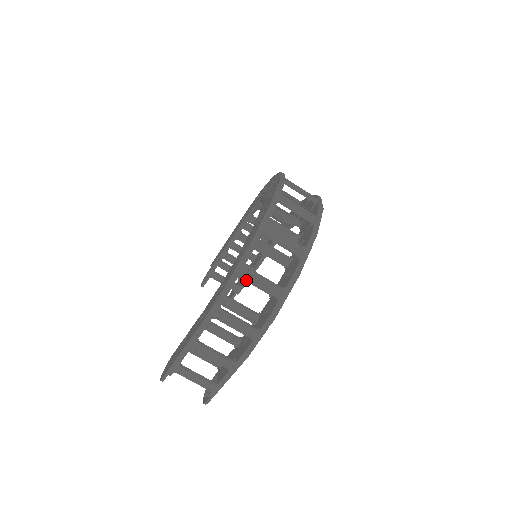
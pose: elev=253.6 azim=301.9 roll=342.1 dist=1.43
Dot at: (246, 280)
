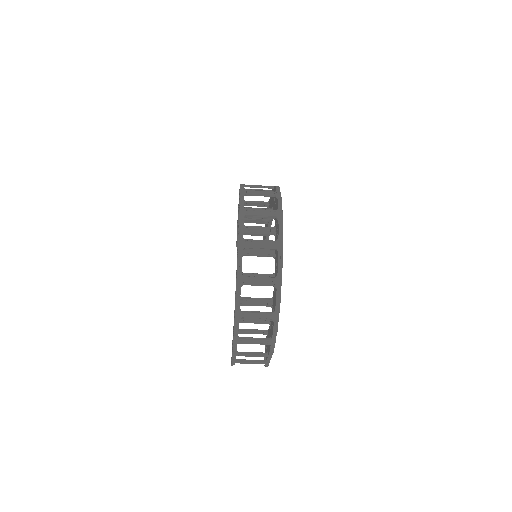
Dot at: (249, 305)
